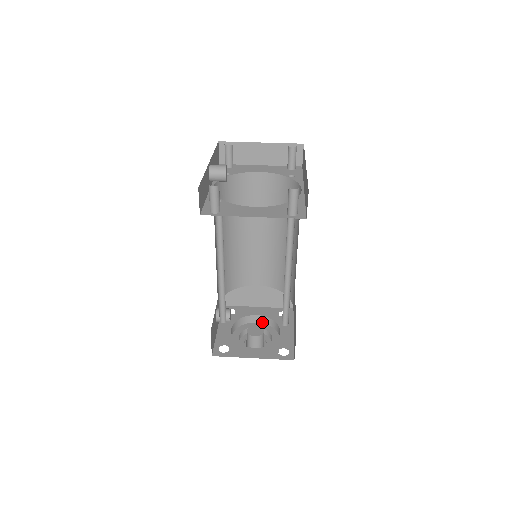
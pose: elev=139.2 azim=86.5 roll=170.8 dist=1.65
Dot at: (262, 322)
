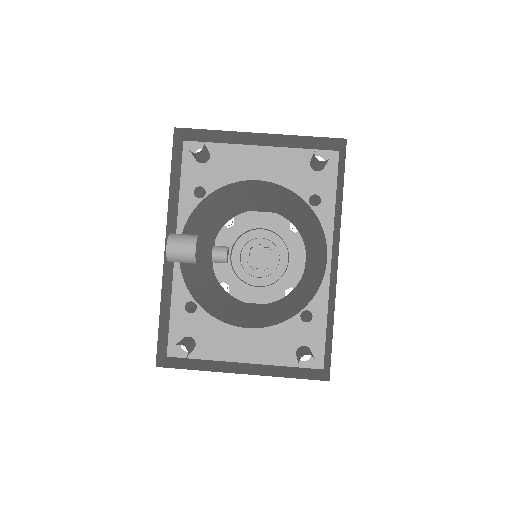
Dot at: (268, 230)
